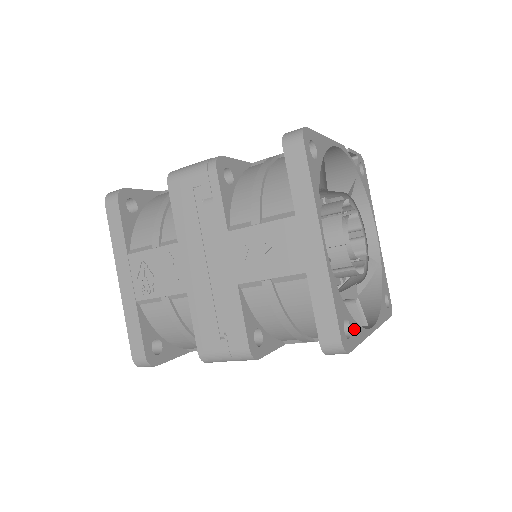
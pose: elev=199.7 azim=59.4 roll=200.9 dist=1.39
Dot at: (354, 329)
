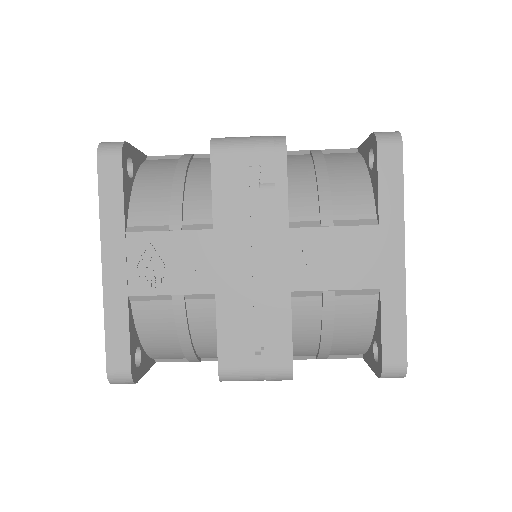
Dot at: occluded
